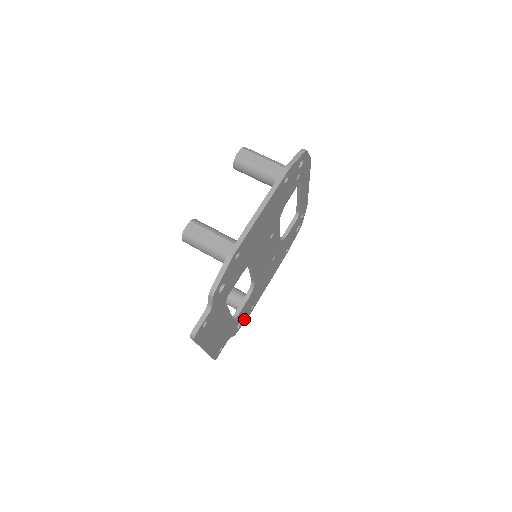
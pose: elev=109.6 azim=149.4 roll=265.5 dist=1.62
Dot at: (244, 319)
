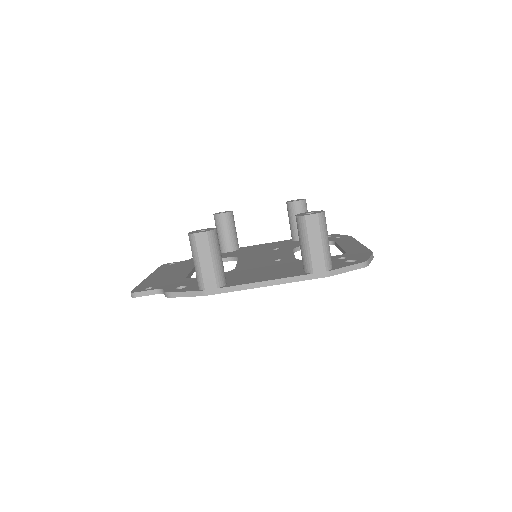
Dot at: occluded
